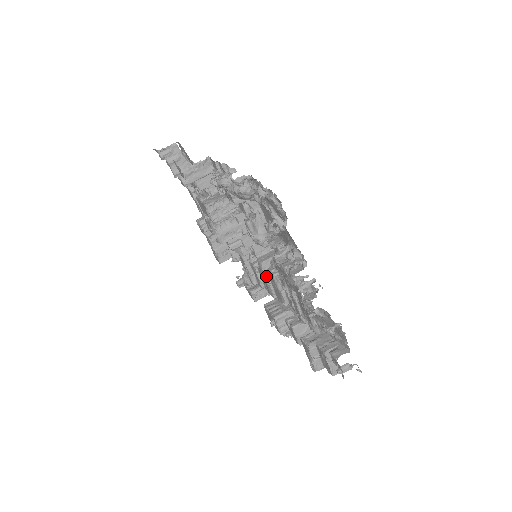
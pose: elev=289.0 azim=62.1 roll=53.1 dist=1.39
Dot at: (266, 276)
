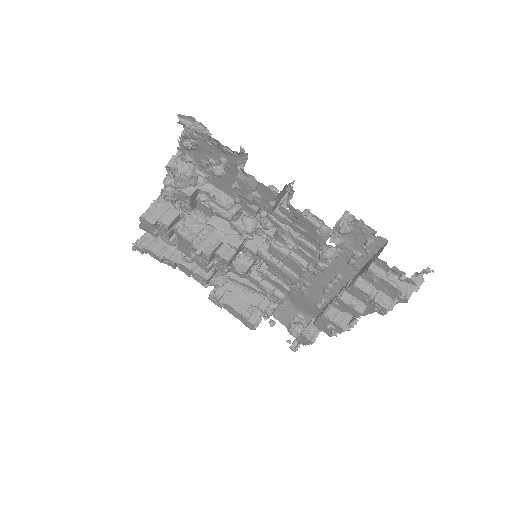
Dot at: (272, 259)
